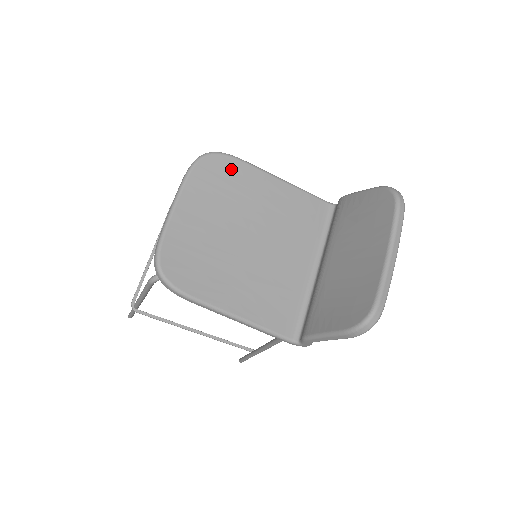
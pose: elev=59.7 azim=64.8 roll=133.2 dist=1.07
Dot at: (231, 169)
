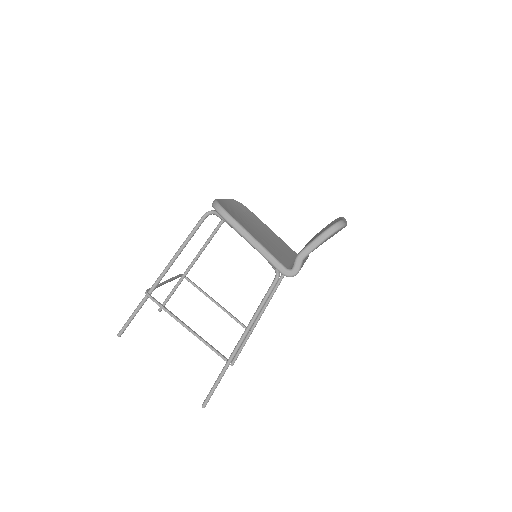
Dot at: (249, 212)
